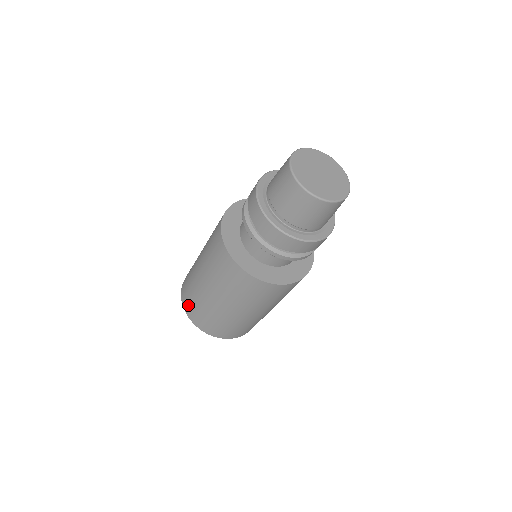
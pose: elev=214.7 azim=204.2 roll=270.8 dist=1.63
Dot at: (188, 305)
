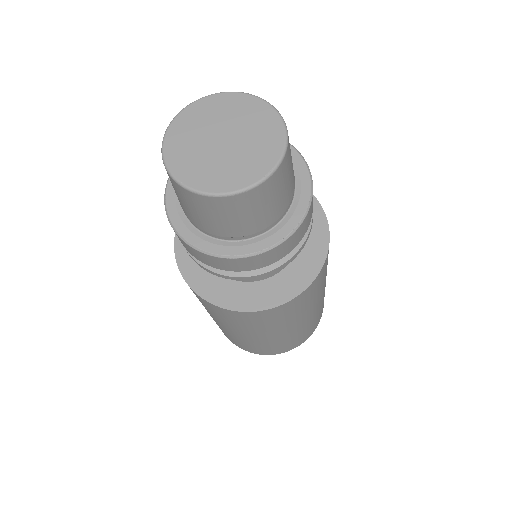
Dot at: occluded
